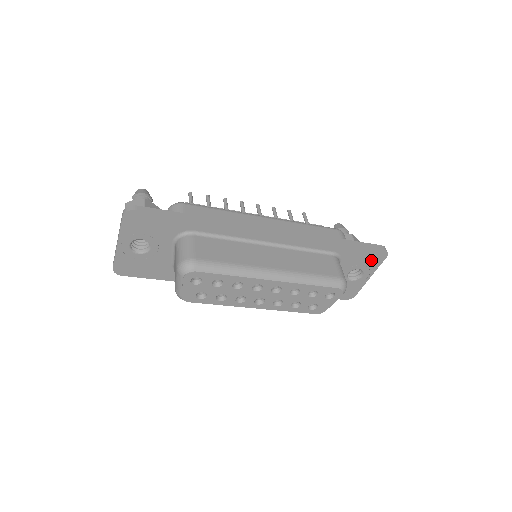
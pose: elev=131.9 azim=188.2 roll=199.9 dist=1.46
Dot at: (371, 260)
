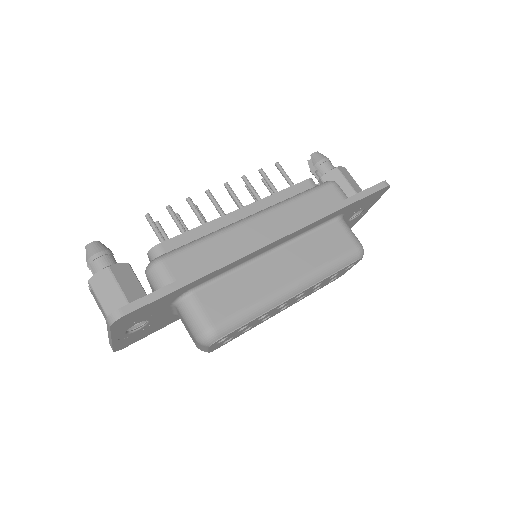
Dot at: (373, 199)
